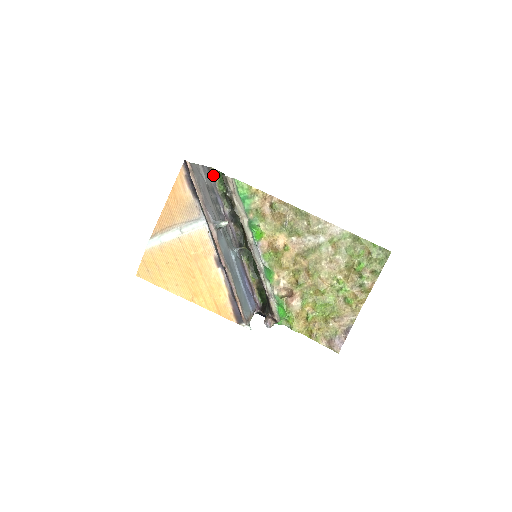
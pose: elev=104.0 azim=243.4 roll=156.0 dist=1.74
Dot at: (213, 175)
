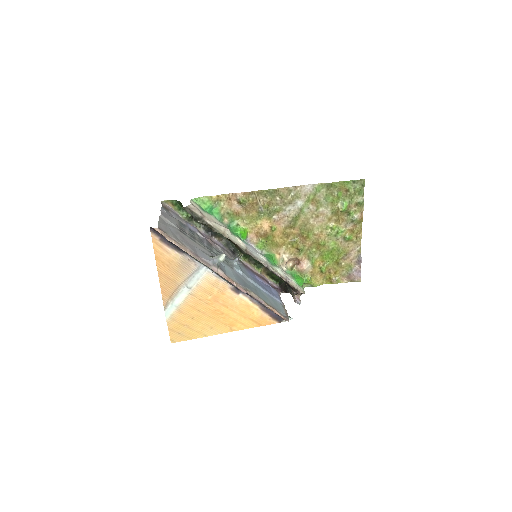
Dot at: (169, 207)
